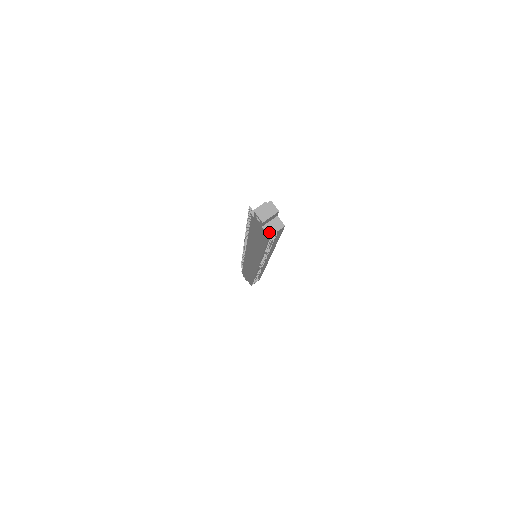
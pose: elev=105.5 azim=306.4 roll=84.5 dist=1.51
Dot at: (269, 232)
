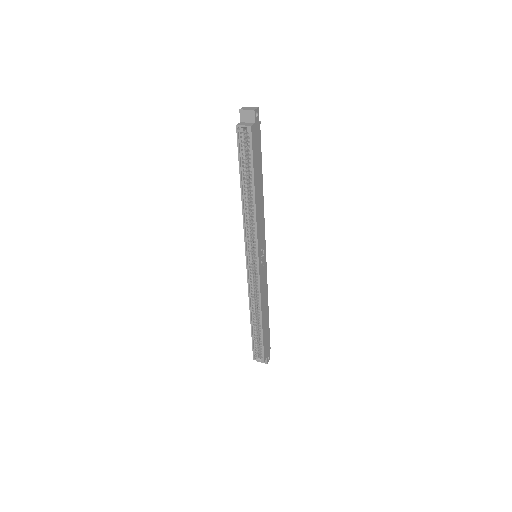
Dot at: (240, 124)
